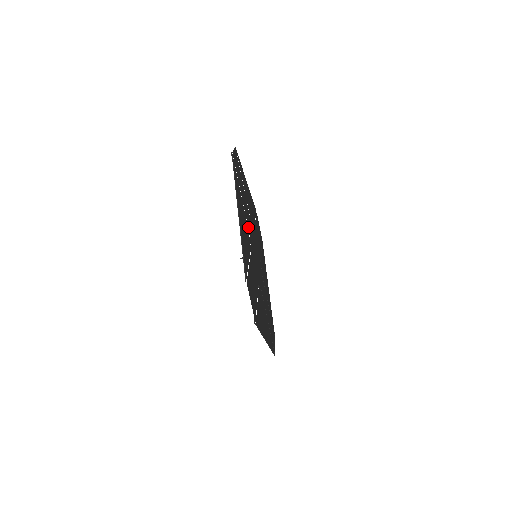
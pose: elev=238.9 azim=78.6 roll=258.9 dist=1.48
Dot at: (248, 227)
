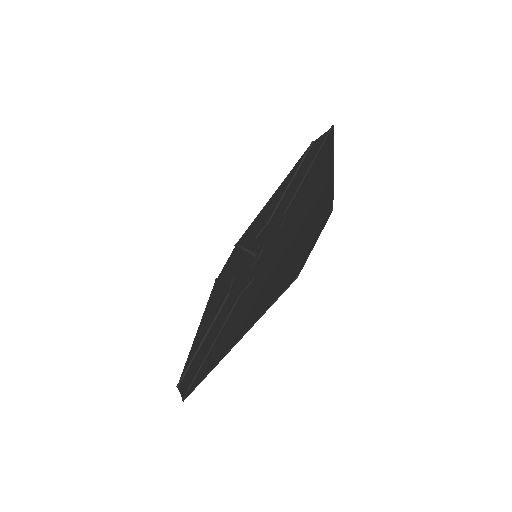
Dot at: (286, 210)
